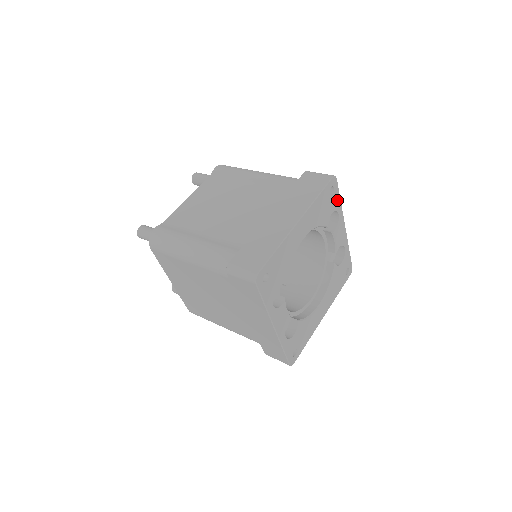
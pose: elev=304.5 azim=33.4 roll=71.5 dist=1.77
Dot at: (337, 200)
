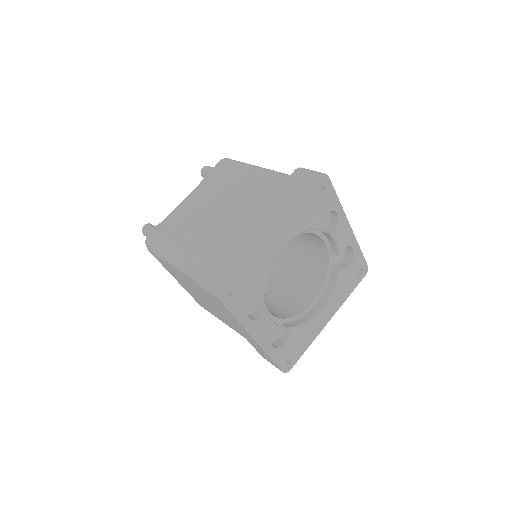
Dot at: (333, 199)
